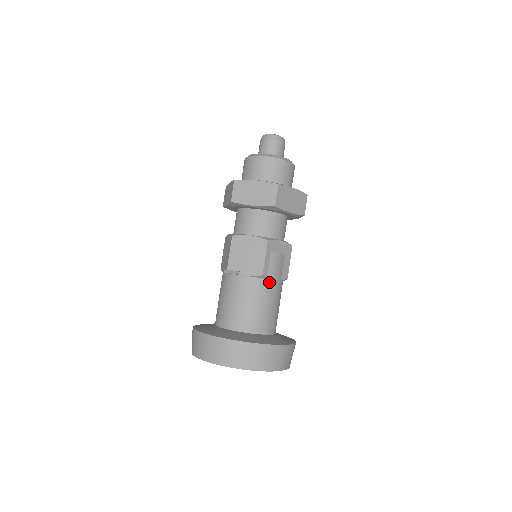
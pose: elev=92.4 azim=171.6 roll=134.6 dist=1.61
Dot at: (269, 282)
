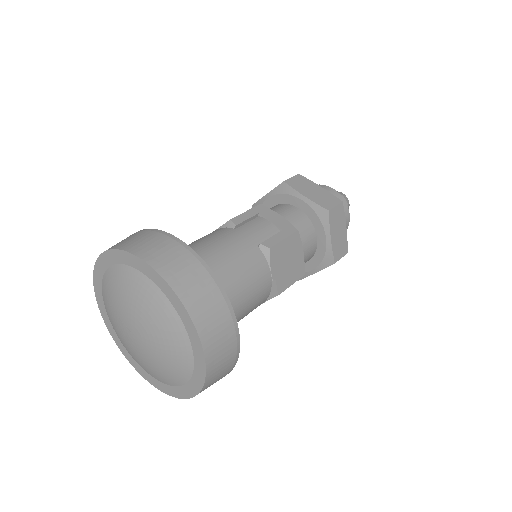
Dot at: (237, 232)
